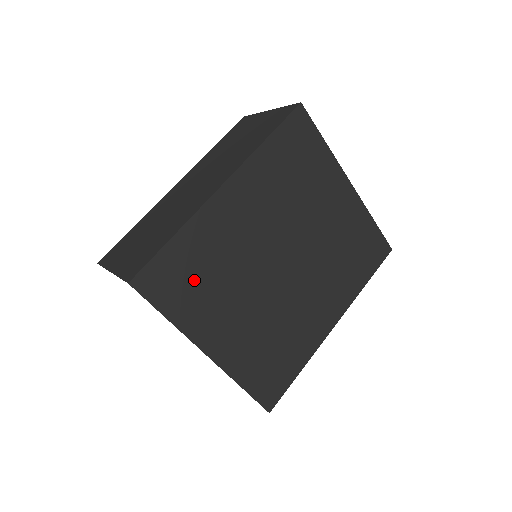
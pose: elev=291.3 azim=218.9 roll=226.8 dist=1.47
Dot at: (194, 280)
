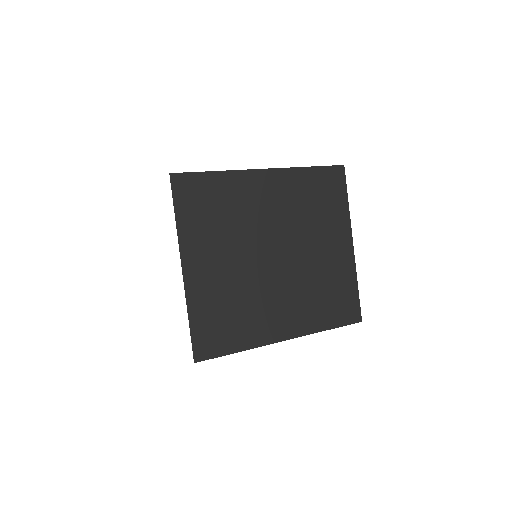
Dot at: (209, 209)
